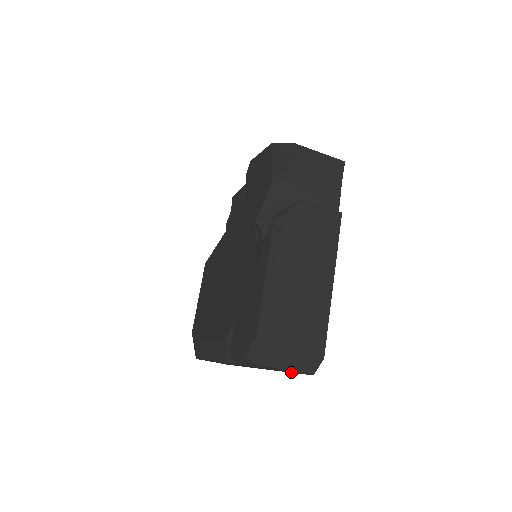
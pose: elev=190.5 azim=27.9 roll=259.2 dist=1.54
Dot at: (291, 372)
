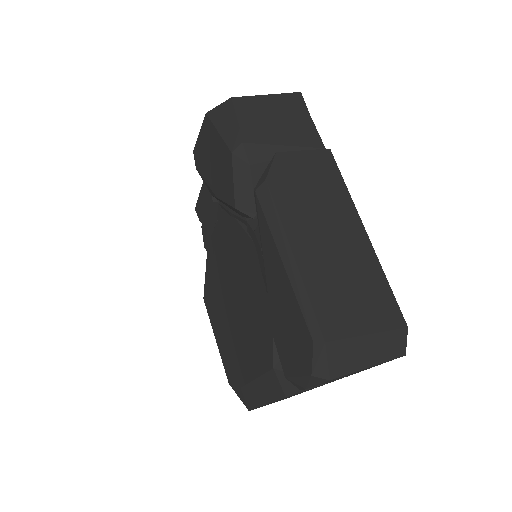
Dot at: occluded
